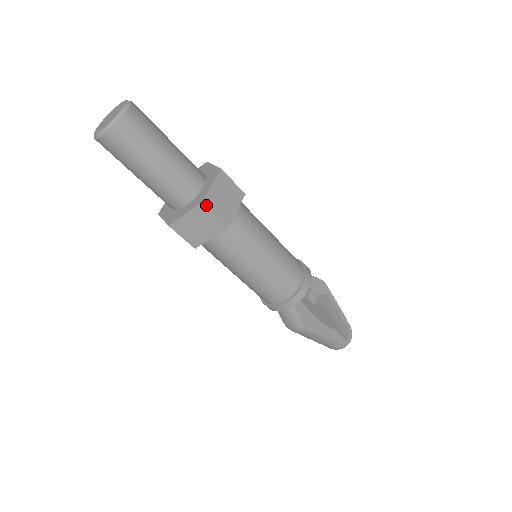
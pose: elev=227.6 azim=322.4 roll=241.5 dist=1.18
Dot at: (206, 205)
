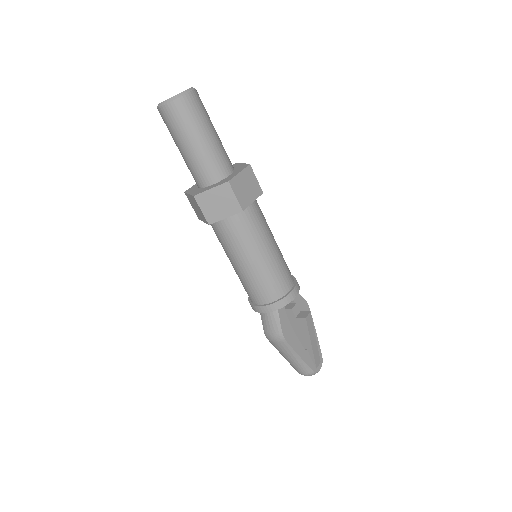
Dot at: (231, 185)
